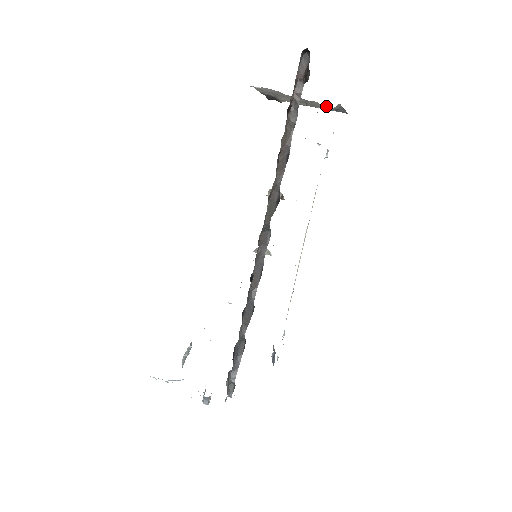
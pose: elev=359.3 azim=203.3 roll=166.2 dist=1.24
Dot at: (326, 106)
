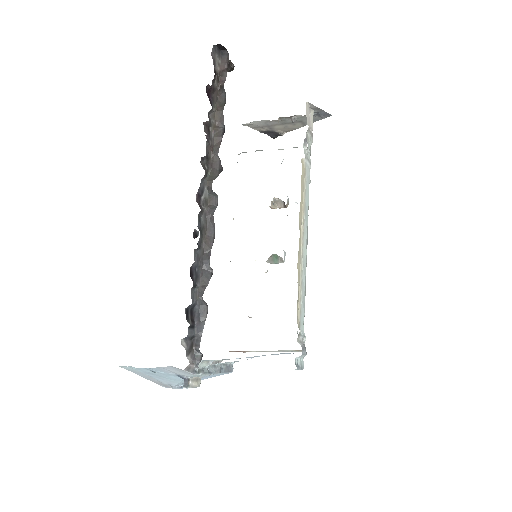
Dot at: occluded
